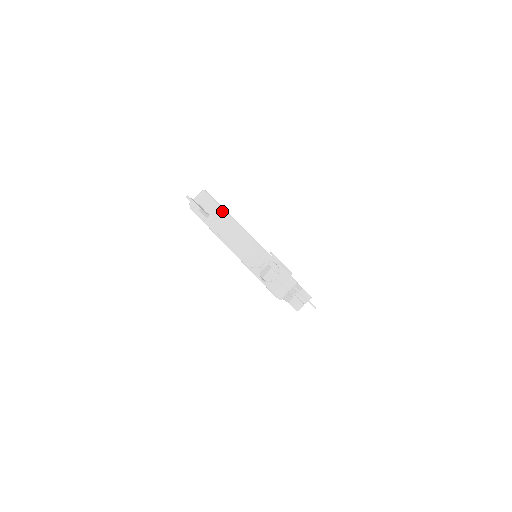
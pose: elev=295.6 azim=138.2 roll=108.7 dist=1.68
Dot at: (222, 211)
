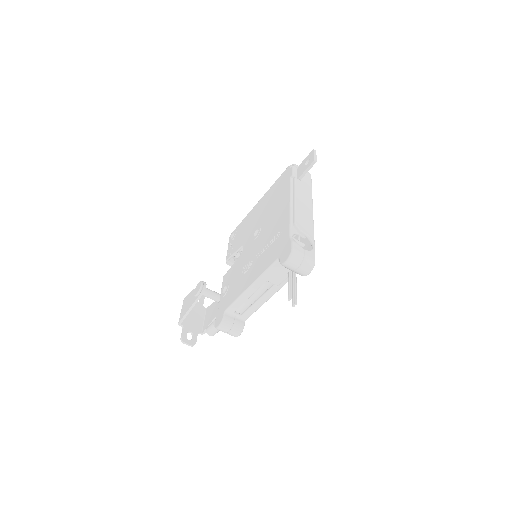
Dot at: (311, 190)
